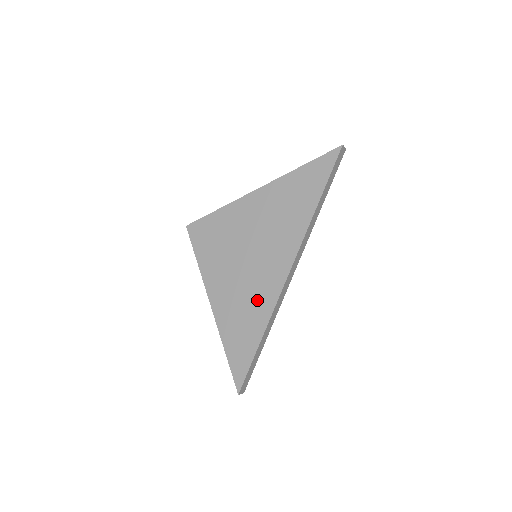
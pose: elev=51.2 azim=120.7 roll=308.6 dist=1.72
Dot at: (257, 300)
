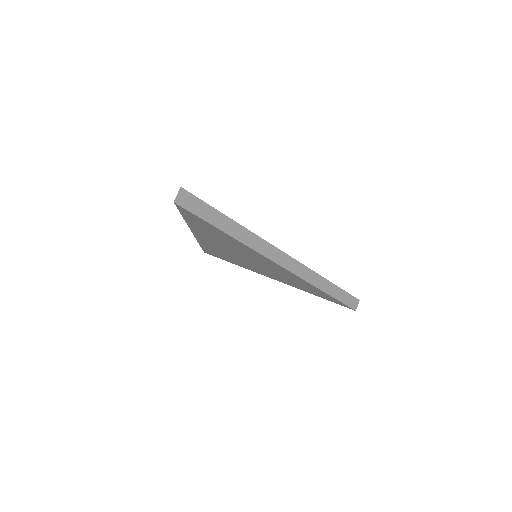
Dot at: occluded
